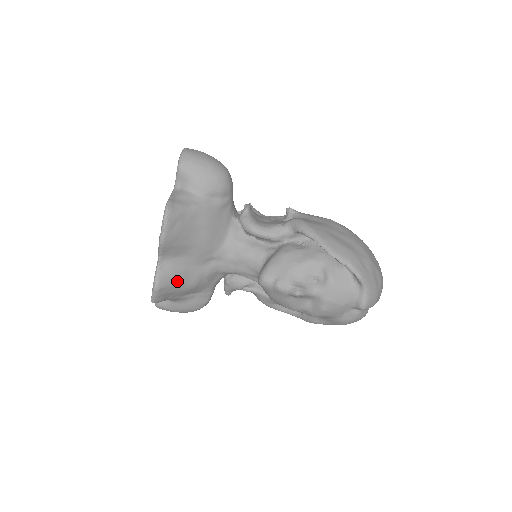
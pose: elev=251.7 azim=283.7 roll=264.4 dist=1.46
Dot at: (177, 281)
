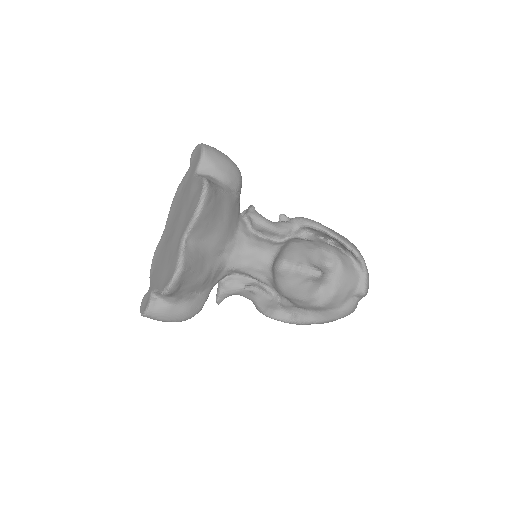
Dot at: (196, 267)
